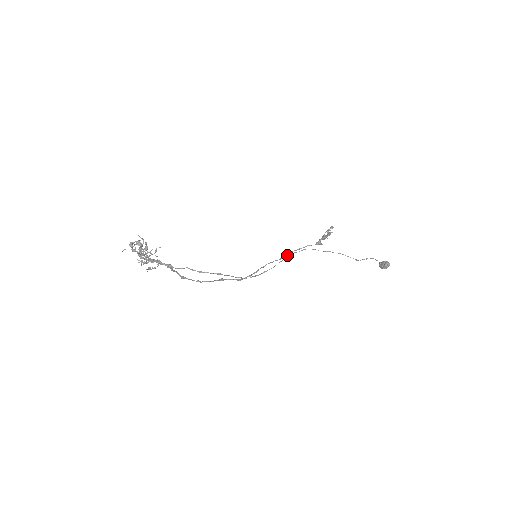
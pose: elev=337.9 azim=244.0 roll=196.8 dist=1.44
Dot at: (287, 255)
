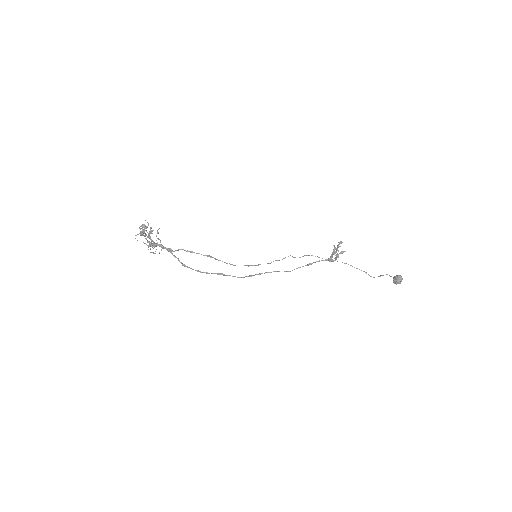
Dot at: occluded
